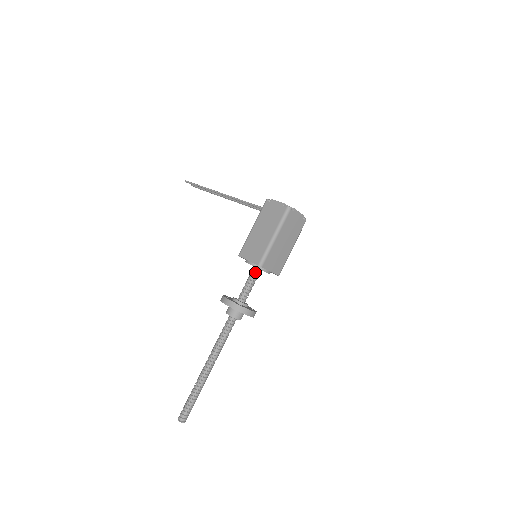
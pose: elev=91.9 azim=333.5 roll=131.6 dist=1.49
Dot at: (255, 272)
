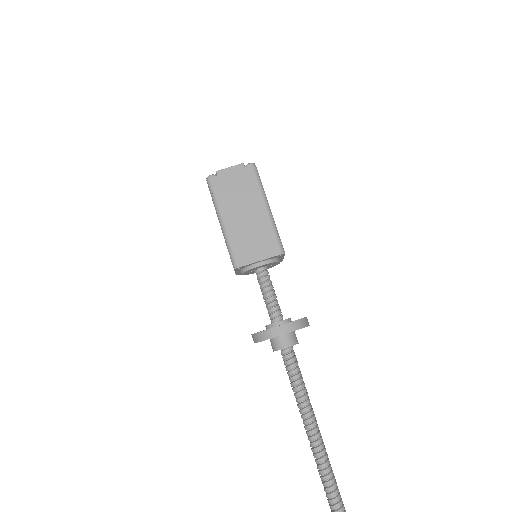
Dot at: (258, 276)
